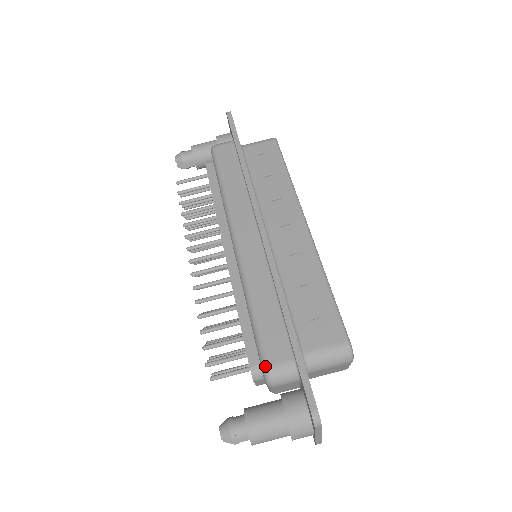
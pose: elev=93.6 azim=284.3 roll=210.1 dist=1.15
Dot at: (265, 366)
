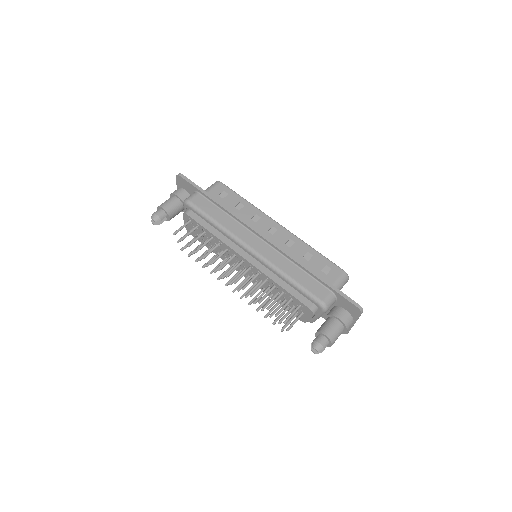
Dot at: (321, 302)
